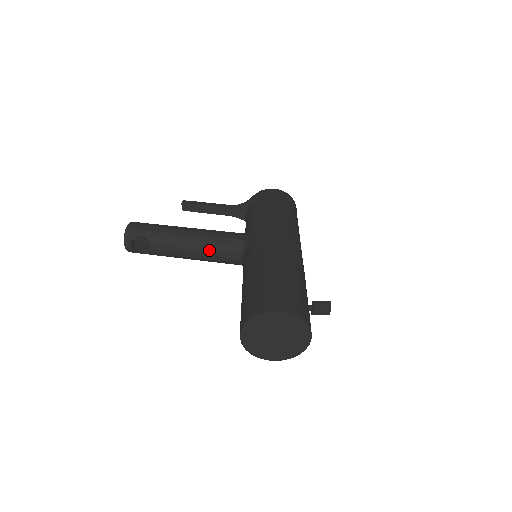
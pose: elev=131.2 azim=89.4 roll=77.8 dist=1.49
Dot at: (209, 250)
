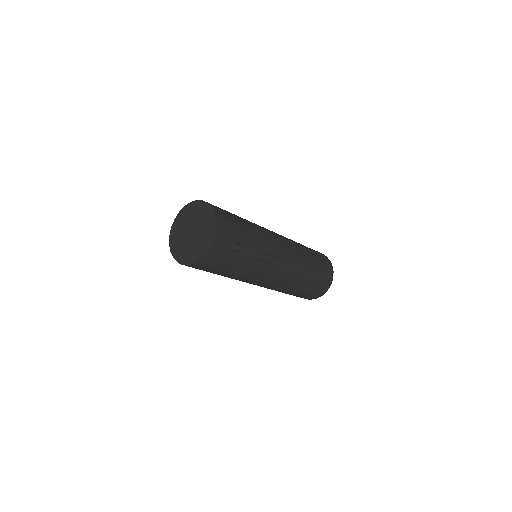
Dot at: occluded
